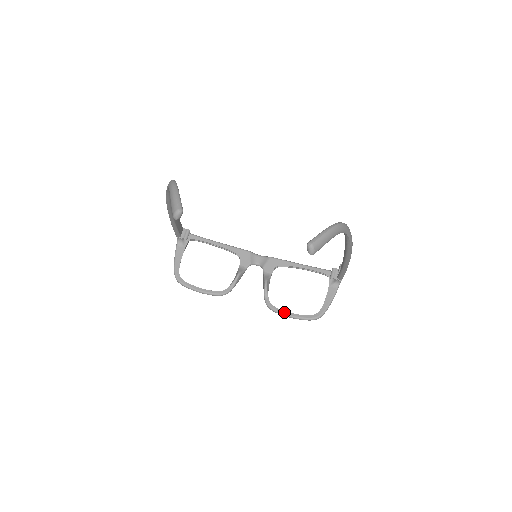
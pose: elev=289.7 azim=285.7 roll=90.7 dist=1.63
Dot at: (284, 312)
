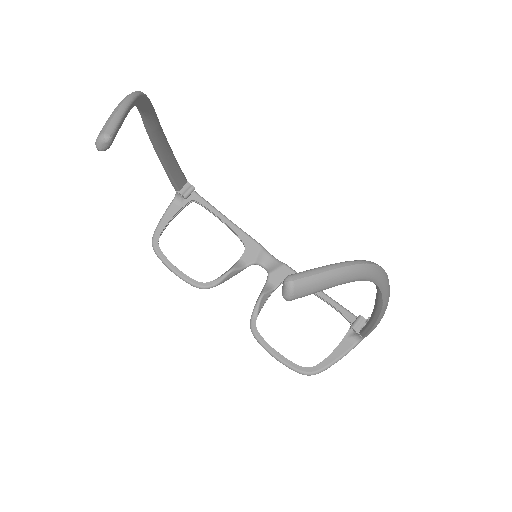
Dot at: (268, 346)
